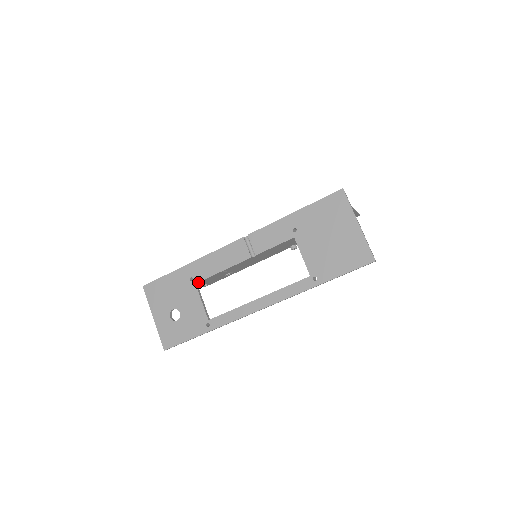
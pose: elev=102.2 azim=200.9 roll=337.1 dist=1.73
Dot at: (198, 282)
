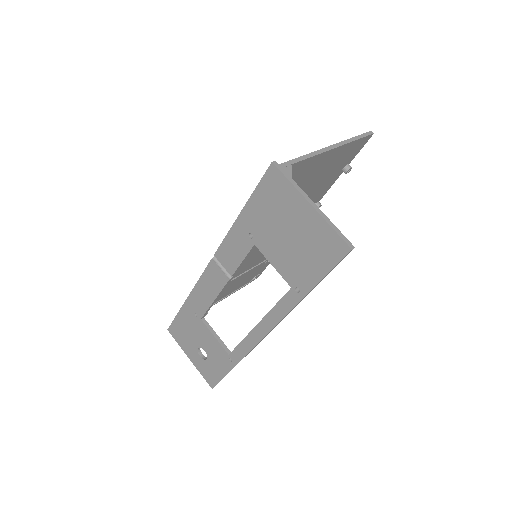
Dot at: (202, 317)
